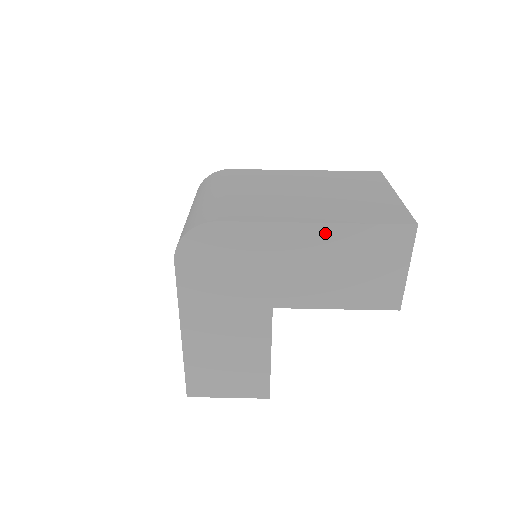
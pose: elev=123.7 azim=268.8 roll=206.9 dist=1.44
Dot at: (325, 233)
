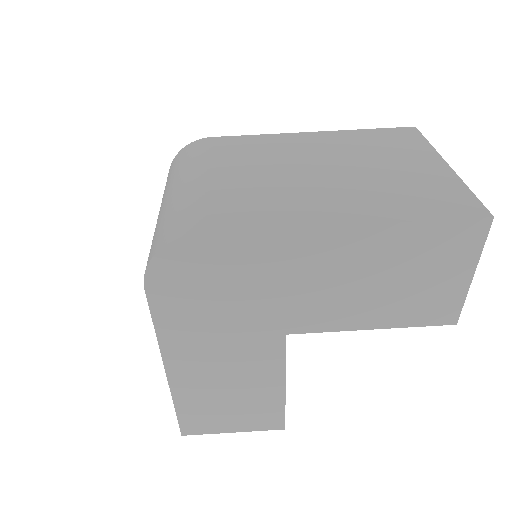
Dot at: (359, 238)
